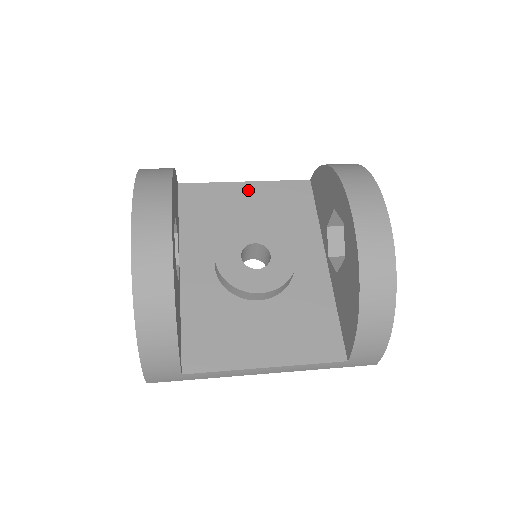
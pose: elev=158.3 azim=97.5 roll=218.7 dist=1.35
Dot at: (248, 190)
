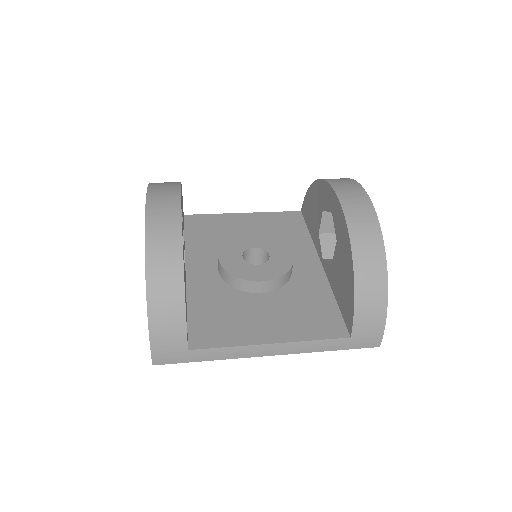
Dot at: (246, 218)
